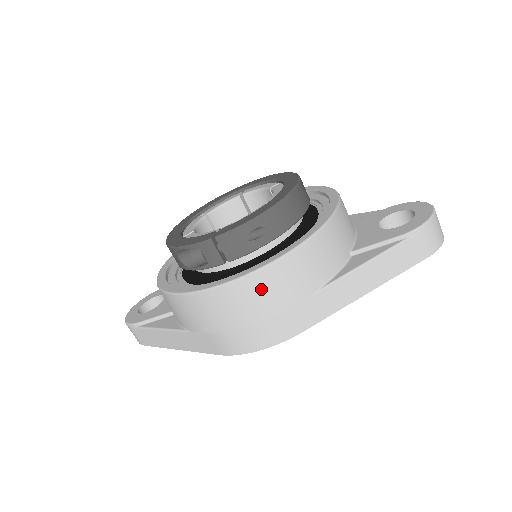
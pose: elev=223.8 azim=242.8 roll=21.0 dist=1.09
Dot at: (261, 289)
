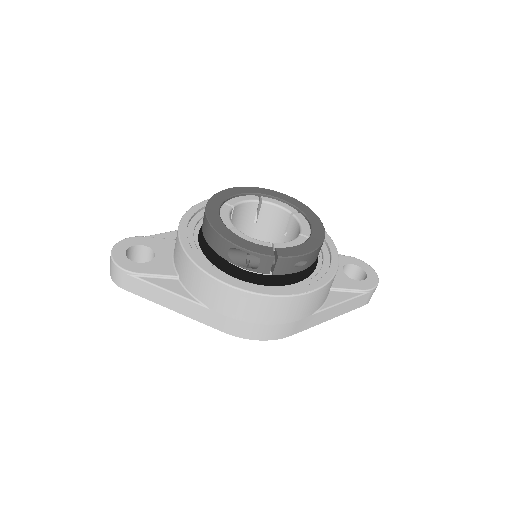
Dot at: (293, 306)
